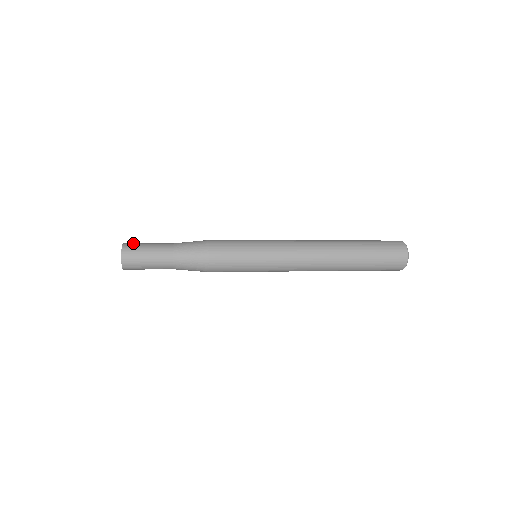
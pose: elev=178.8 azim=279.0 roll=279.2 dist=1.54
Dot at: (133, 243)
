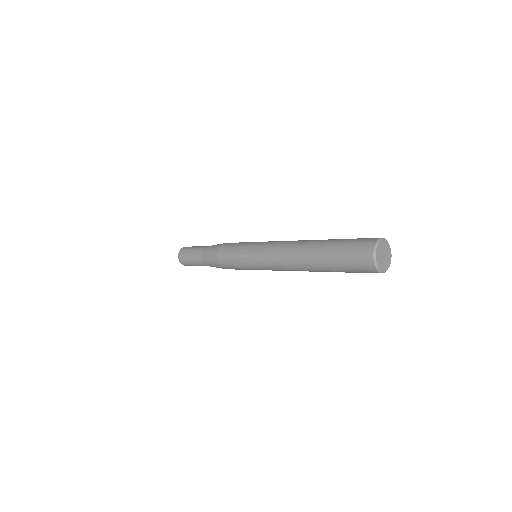
Dot at: (188, 247)
